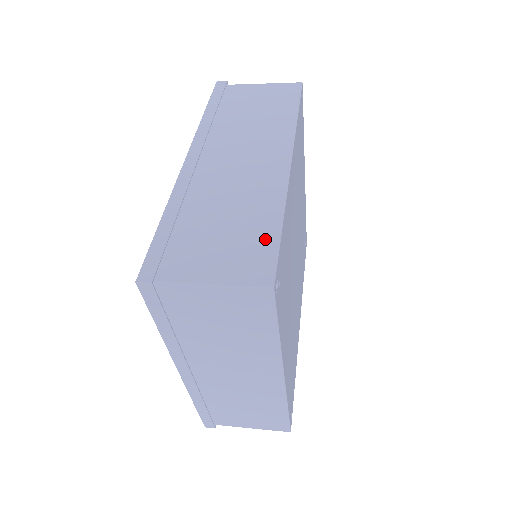
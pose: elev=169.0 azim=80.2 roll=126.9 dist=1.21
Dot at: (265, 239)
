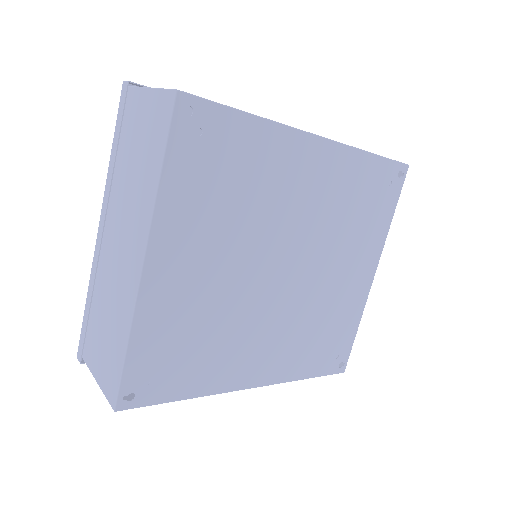
Dot at: occluded
